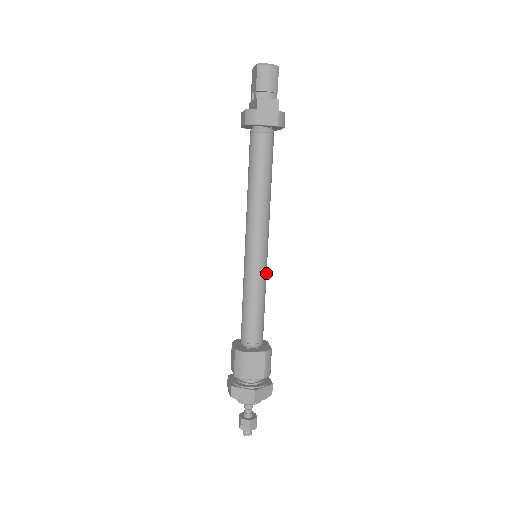
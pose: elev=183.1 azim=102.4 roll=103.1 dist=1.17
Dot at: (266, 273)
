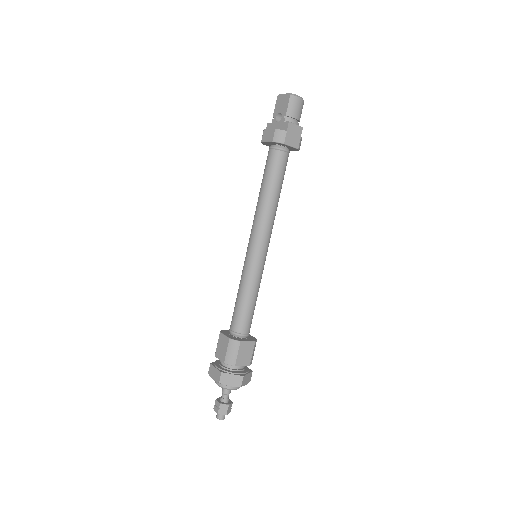
Dot at: (262, 272)
